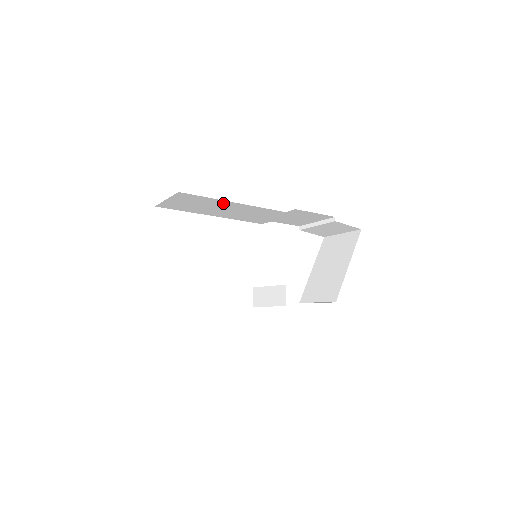
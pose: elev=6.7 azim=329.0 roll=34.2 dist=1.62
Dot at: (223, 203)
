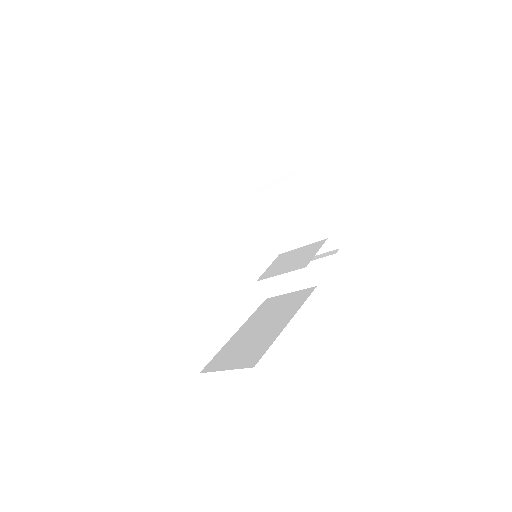
Dot at: occluded
